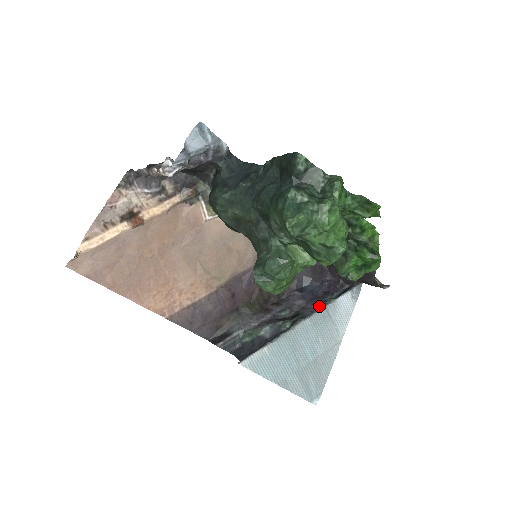
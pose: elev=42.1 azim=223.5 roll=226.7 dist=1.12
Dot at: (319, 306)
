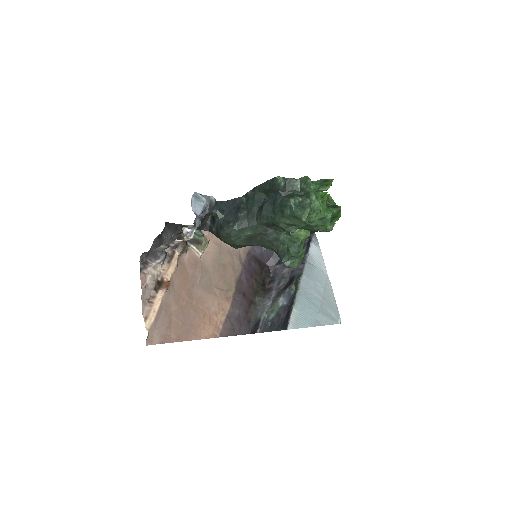
Dot at: (302, 263)
